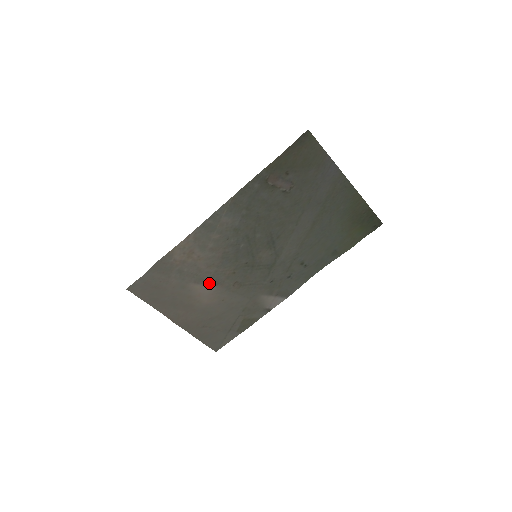
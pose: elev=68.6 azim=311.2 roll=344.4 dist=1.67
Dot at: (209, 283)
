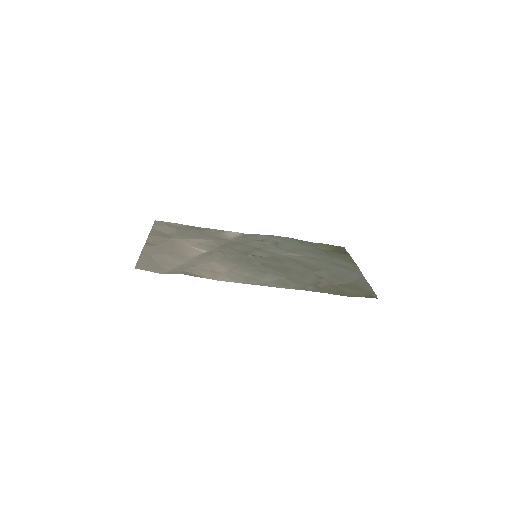
Dot at: (205, 254)
